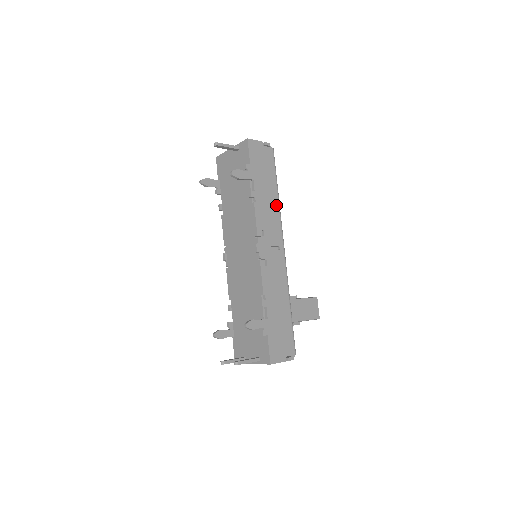
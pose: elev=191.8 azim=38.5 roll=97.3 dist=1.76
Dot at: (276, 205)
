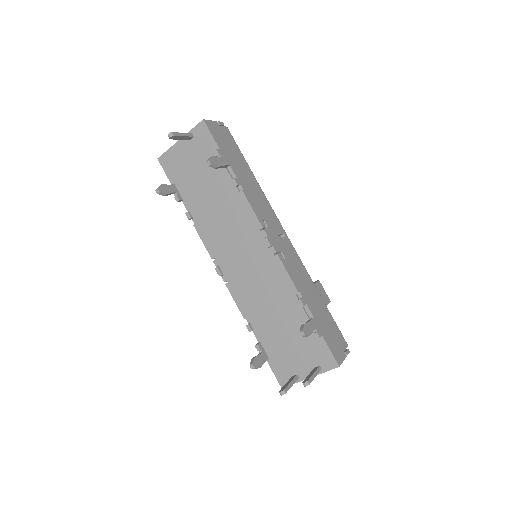
Dot at: (259, 189)
